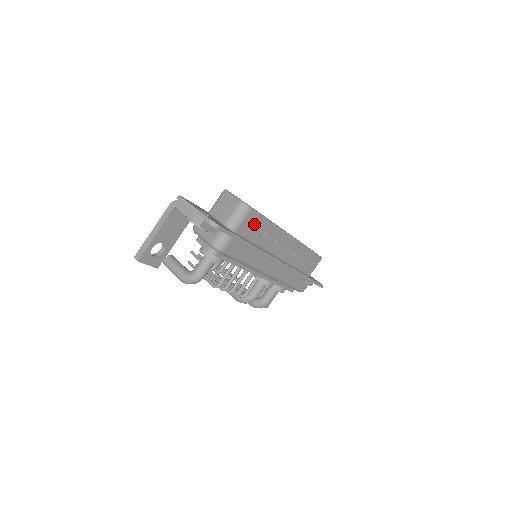
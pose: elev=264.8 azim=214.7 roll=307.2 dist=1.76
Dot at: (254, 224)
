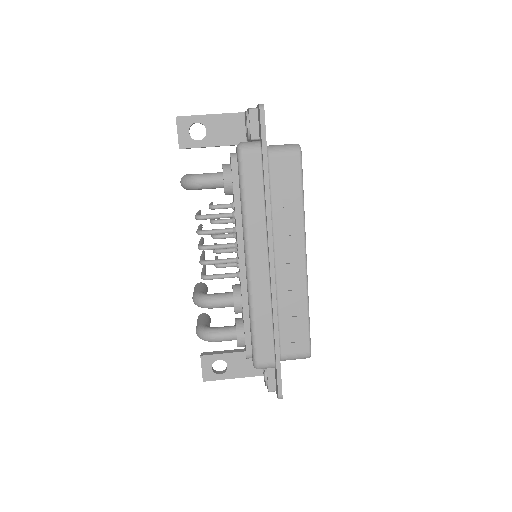
Dot at: (288, 177)
